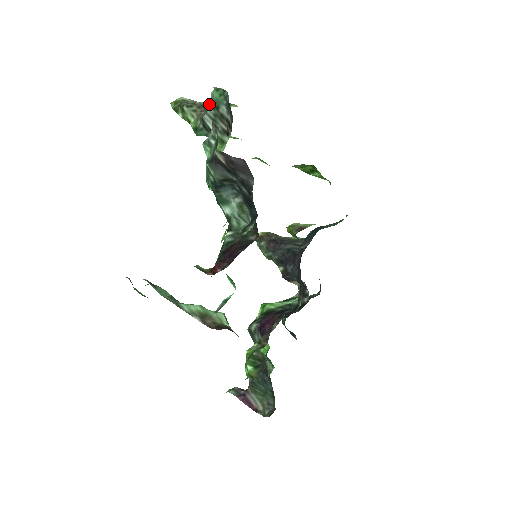
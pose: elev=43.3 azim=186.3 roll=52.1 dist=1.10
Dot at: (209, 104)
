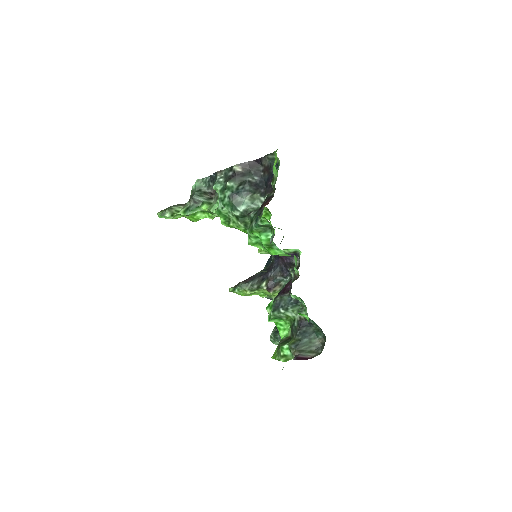
Dot at: occluded
